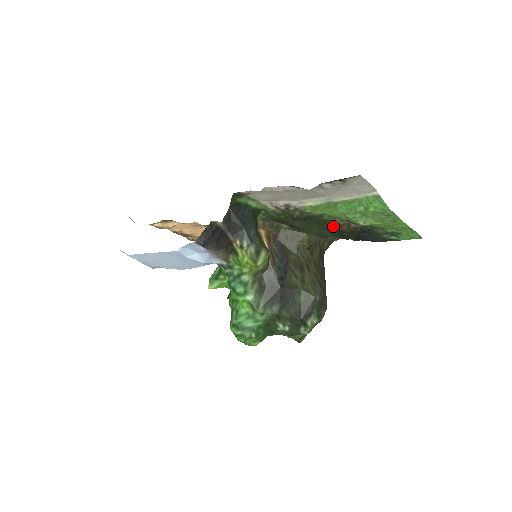
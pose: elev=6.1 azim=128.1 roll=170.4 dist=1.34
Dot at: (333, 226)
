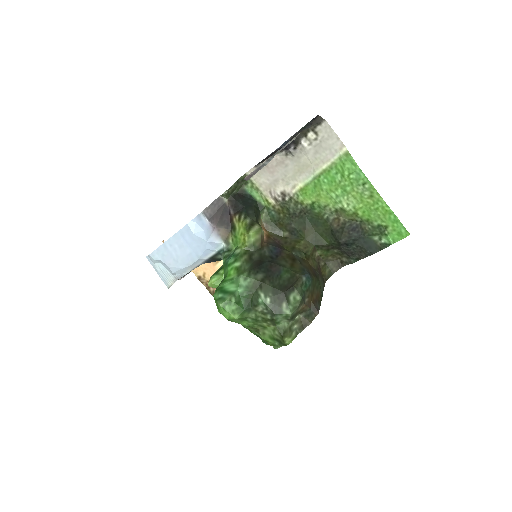
Dot at: (325, 224)
